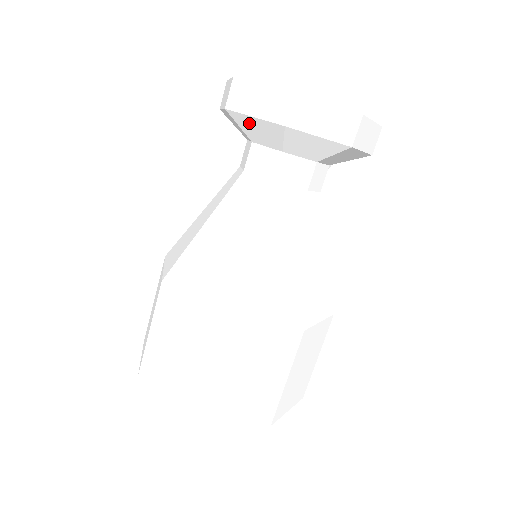
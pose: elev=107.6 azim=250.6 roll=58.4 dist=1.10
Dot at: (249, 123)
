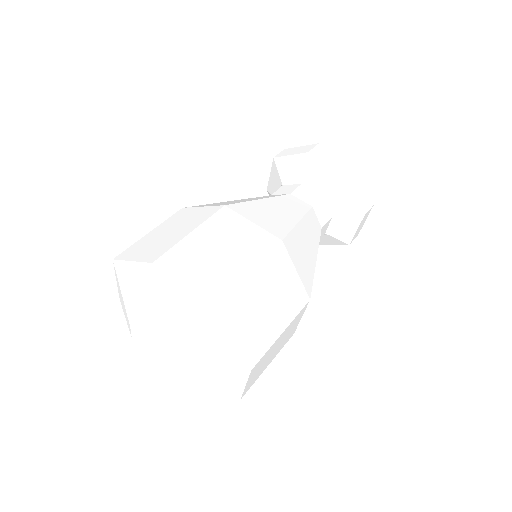
Dot at: (286, 164)
